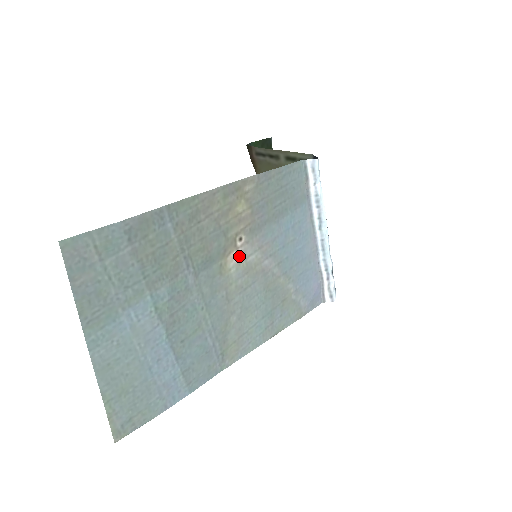
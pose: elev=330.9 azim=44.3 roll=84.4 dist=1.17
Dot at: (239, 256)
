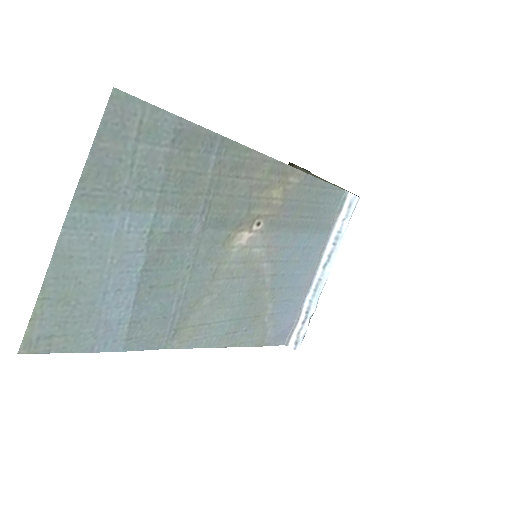
Dot at: (248, 240)
